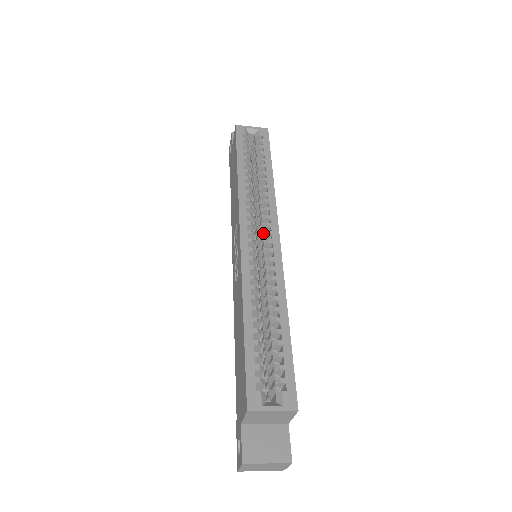
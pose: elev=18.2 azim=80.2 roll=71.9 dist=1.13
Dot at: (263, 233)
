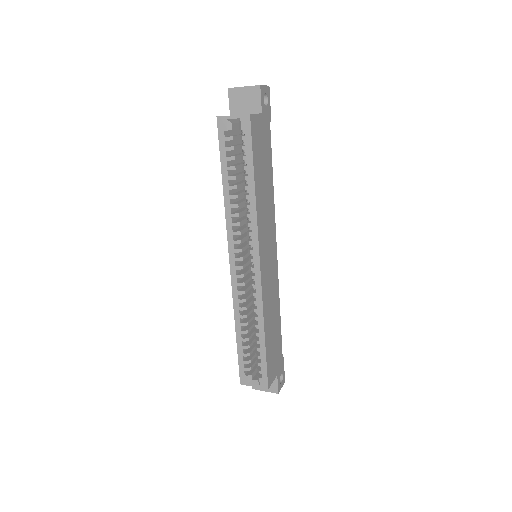
Dot at: occluded
